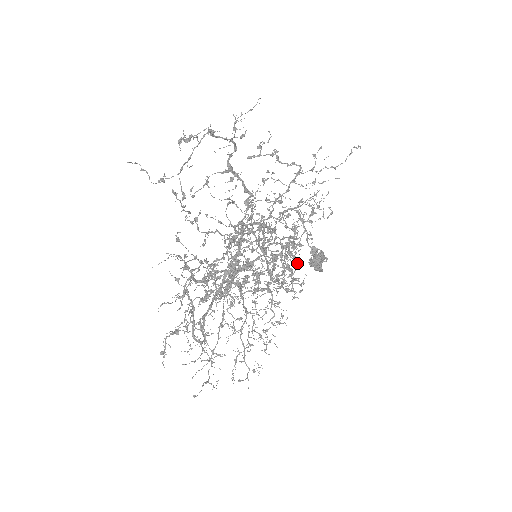
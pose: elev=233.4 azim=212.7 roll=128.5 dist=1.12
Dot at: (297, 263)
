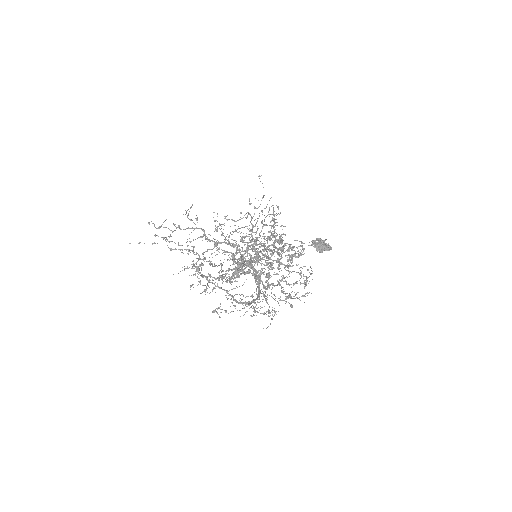
Dot at: (279, 236)
